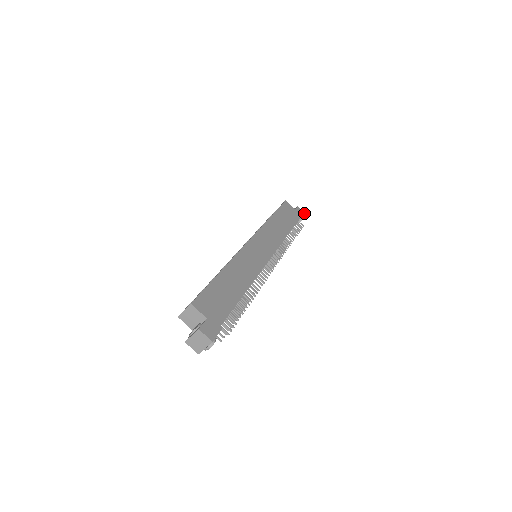
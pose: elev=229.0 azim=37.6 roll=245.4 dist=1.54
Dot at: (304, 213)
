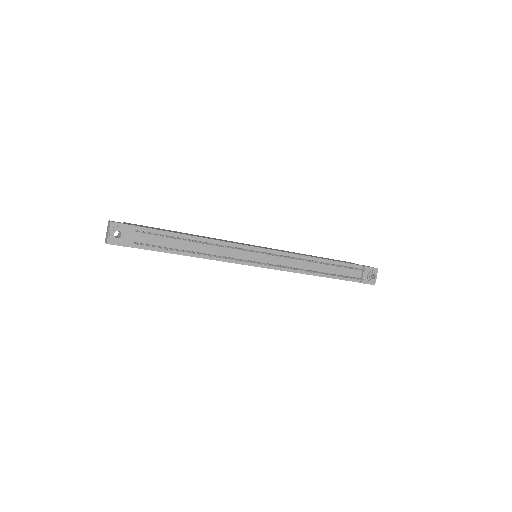
Dot at: (376, 268)
